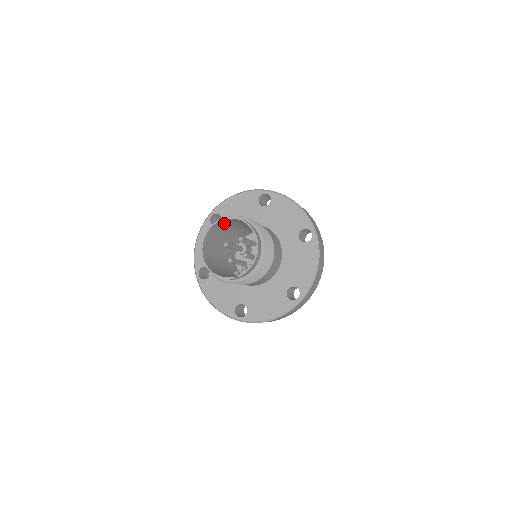
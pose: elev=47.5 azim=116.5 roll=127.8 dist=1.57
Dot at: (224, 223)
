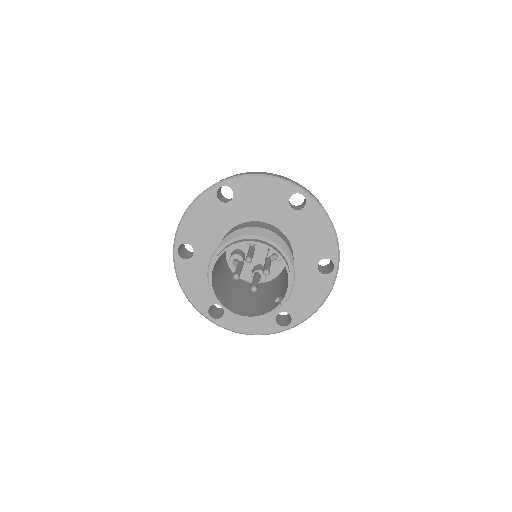
Dot at: occluded
